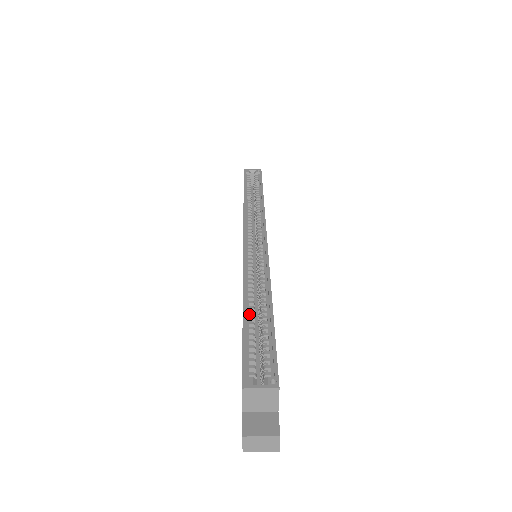
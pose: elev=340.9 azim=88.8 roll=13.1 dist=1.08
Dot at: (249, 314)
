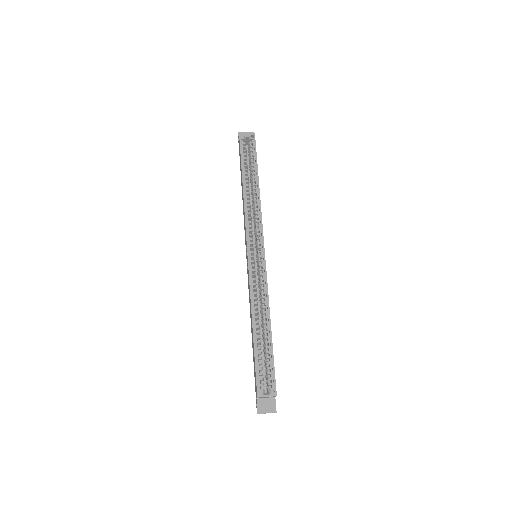
Dot at: (257, 333)
